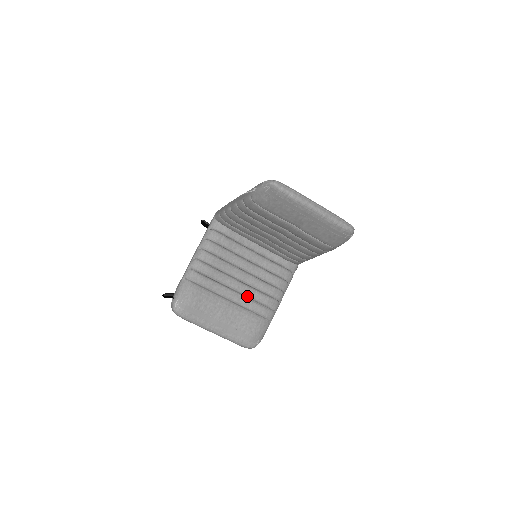
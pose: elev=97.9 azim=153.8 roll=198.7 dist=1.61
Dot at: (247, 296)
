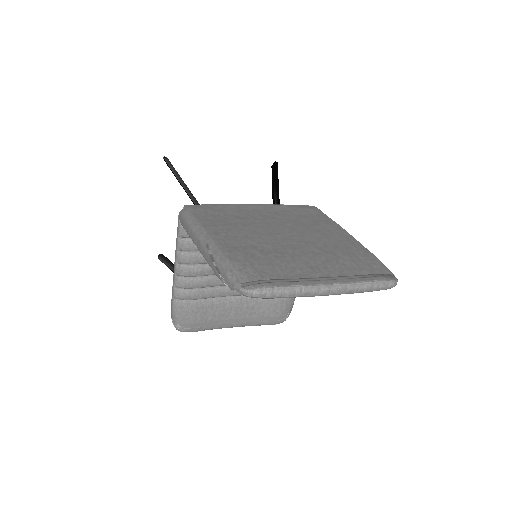
Dot at: occluded
